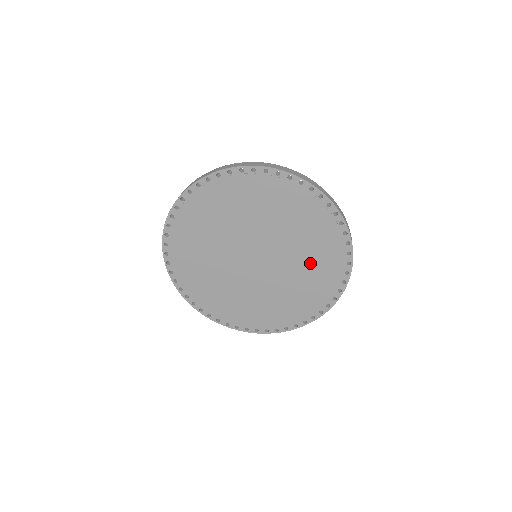
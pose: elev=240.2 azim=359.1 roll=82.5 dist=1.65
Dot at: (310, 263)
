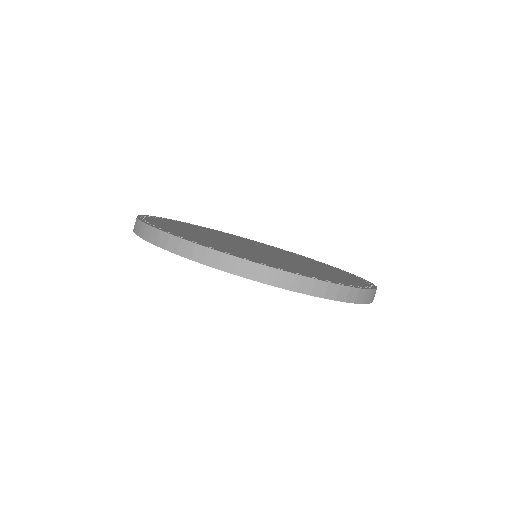
Dot at: occluded
